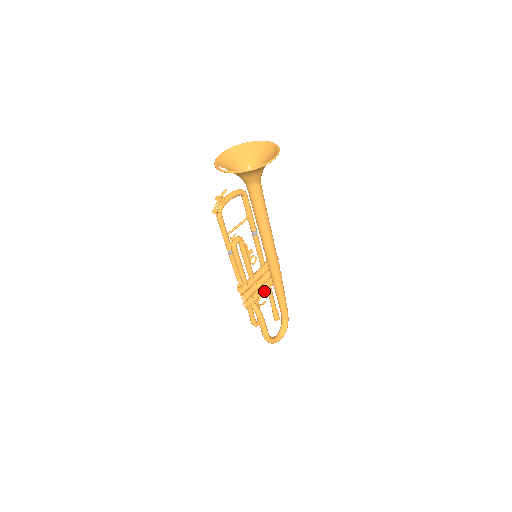
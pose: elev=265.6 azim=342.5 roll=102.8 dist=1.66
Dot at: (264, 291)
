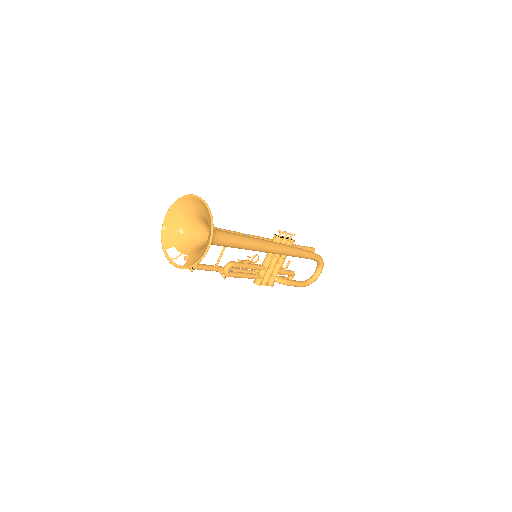
Dot at: (282, 262)
